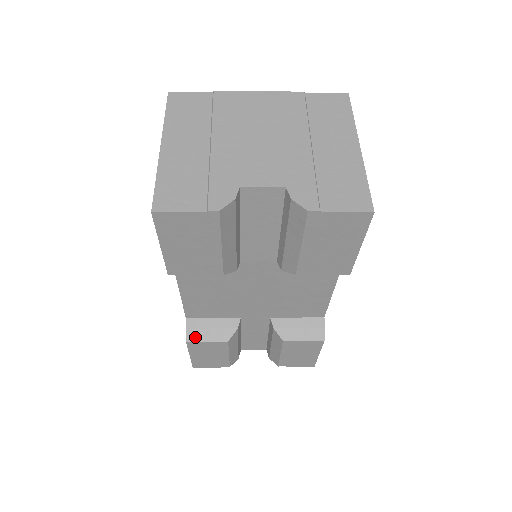
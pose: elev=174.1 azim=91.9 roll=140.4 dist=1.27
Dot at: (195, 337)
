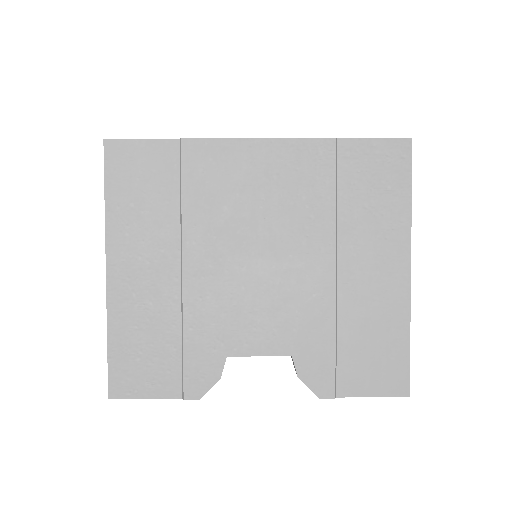
Dot at: occluded
